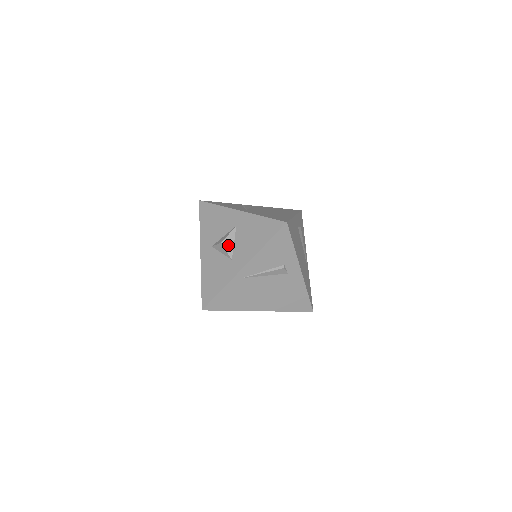
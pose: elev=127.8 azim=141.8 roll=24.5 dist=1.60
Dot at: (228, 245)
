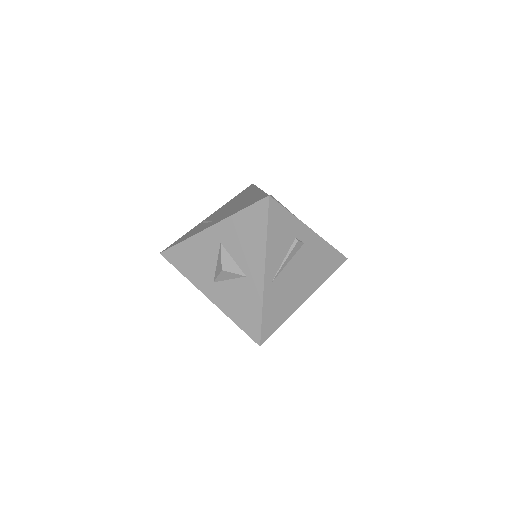
Dot at: (230, 266)
